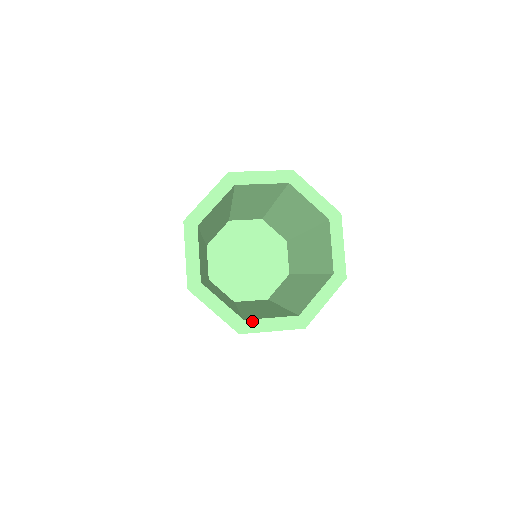
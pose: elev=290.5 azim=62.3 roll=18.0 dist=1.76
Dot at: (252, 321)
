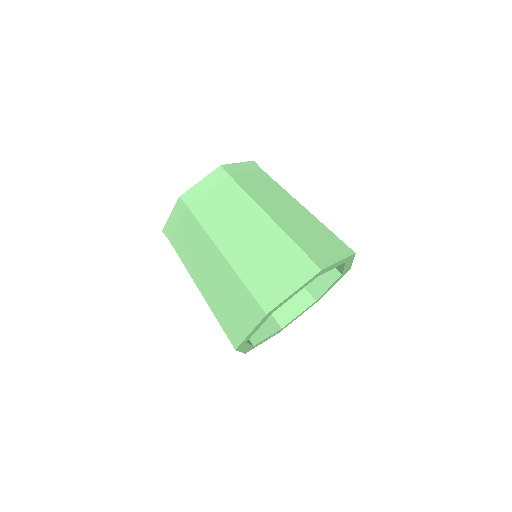
Dot at: occluded
